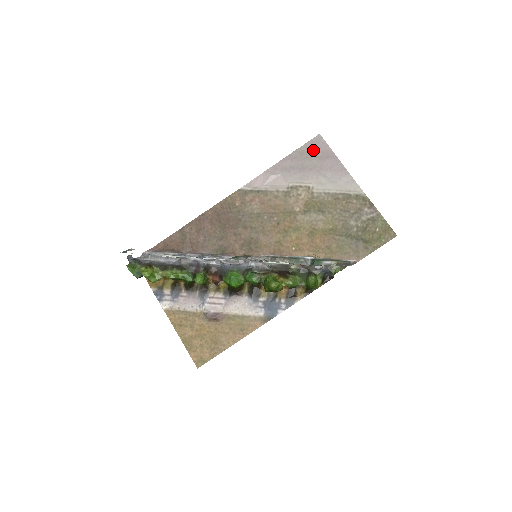
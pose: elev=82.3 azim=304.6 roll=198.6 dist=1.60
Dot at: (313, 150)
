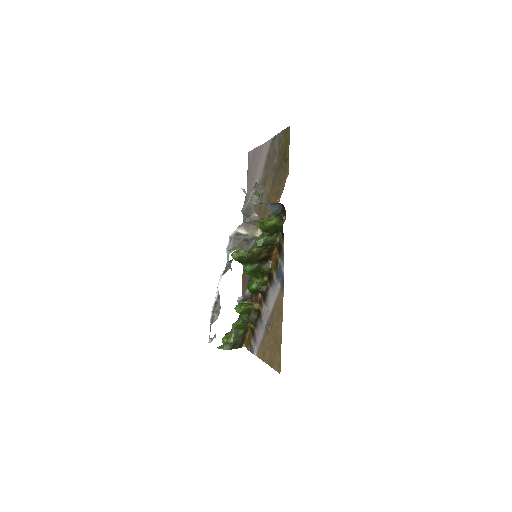
Dot at: (250, 164)
